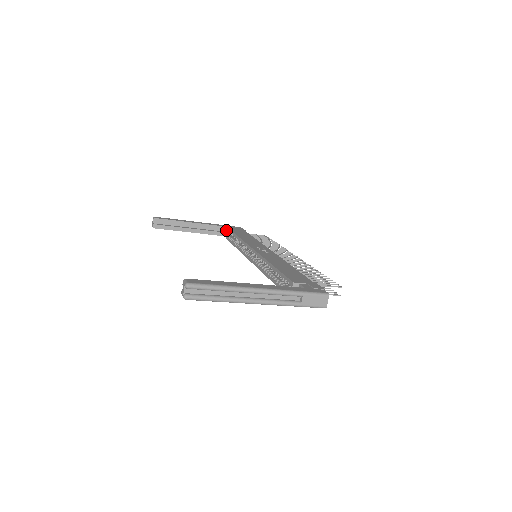
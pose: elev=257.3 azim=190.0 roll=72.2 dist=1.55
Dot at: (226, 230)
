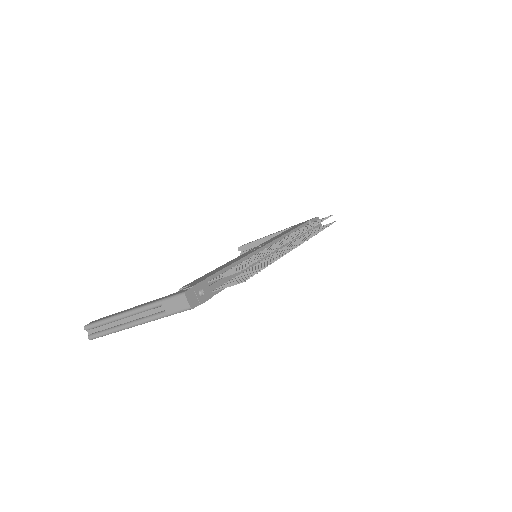
Dot at: occluded
